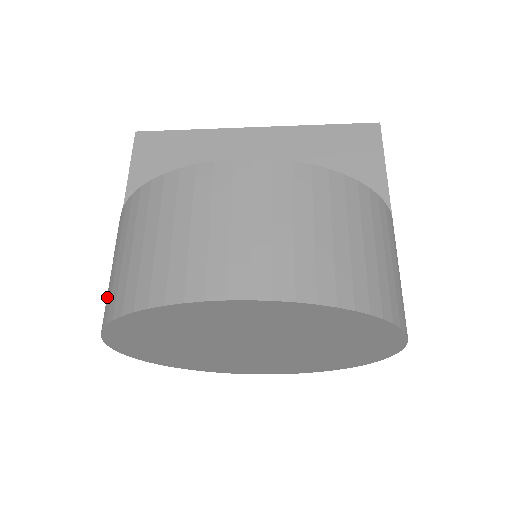
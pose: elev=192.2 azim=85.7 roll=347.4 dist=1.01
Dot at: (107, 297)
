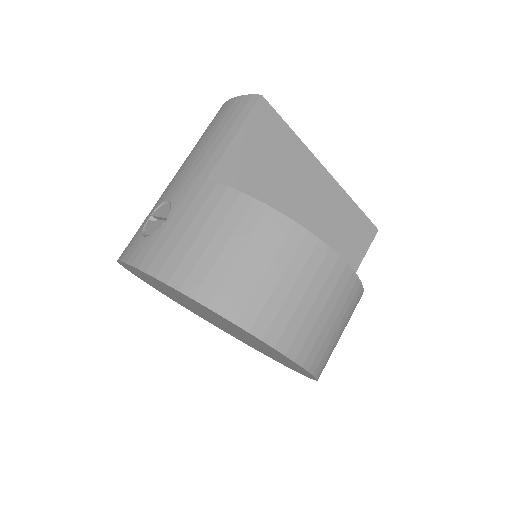
Dot at: (180, 257)
